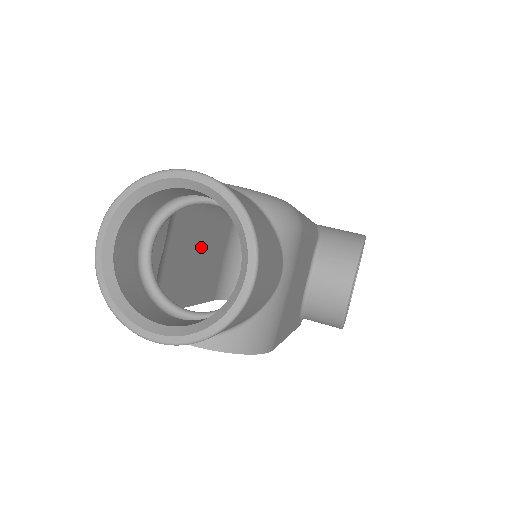
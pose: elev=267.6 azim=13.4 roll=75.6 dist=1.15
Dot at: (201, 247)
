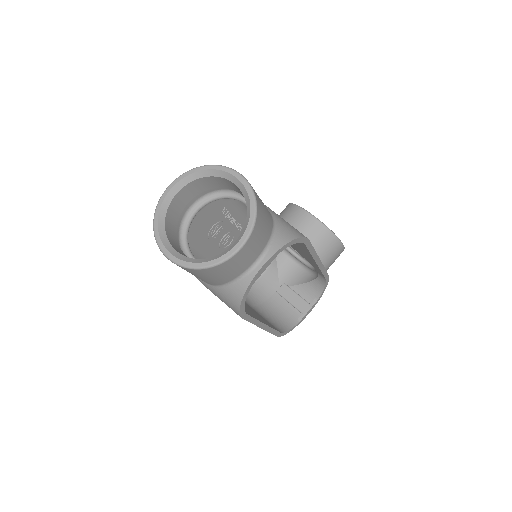
Dot at: occluded
